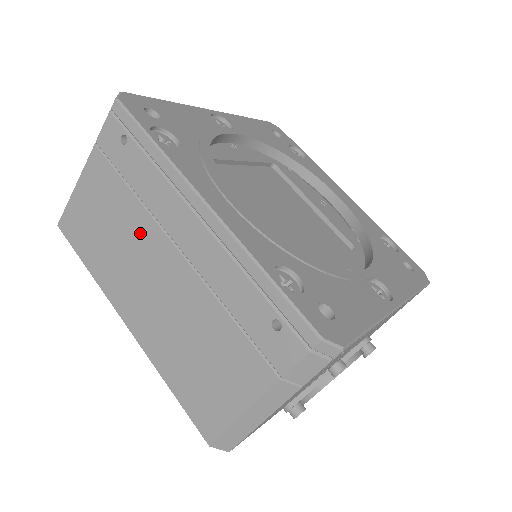
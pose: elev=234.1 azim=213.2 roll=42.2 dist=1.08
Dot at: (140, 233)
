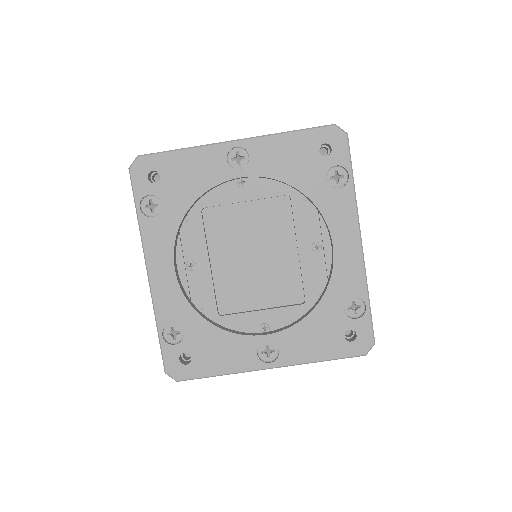
Dot at: occluded
